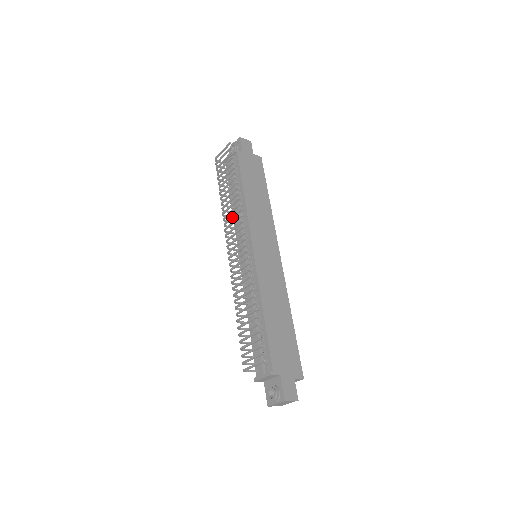
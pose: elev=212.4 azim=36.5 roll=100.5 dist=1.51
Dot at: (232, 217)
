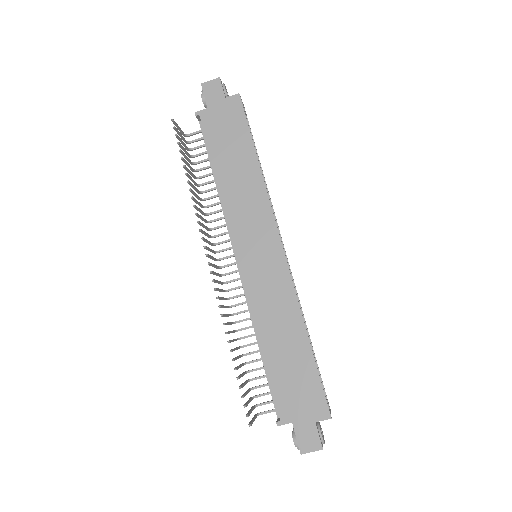
Dot at: occluded
